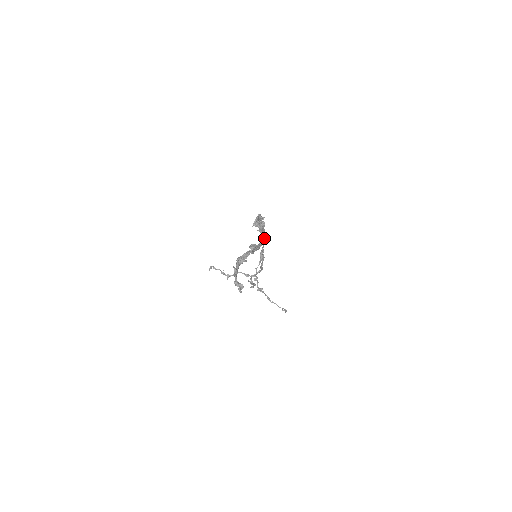
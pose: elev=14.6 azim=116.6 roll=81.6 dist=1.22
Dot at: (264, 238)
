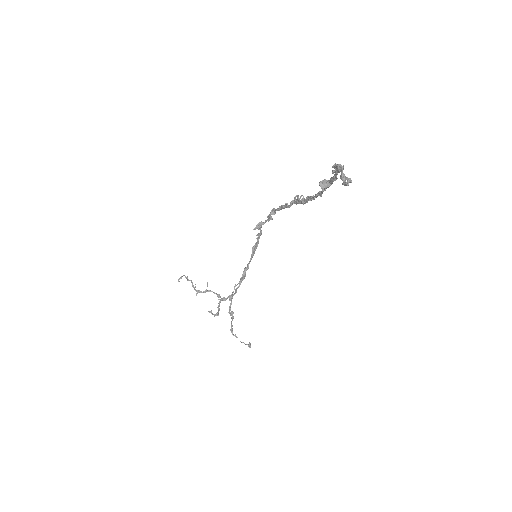
Dot at: (314, 198)
